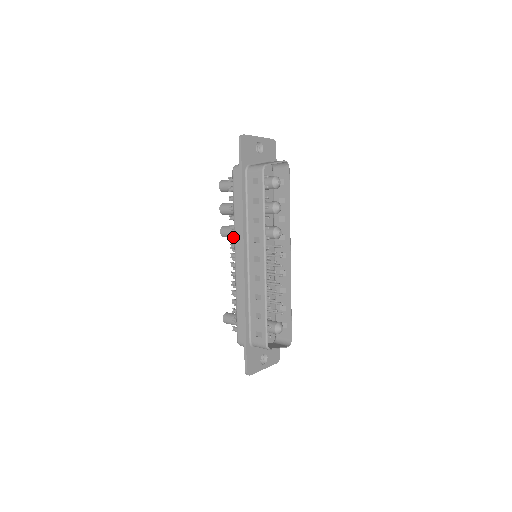
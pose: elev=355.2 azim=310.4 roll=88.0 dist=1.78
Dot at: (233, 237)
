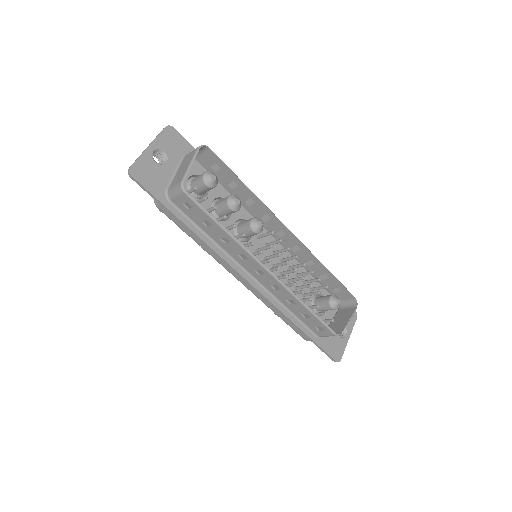
Dot at: occluded
